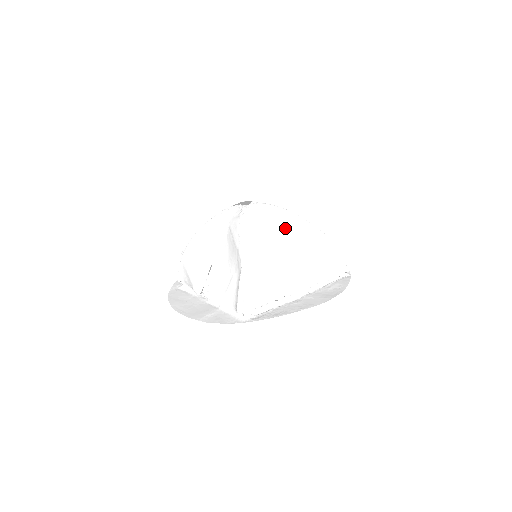
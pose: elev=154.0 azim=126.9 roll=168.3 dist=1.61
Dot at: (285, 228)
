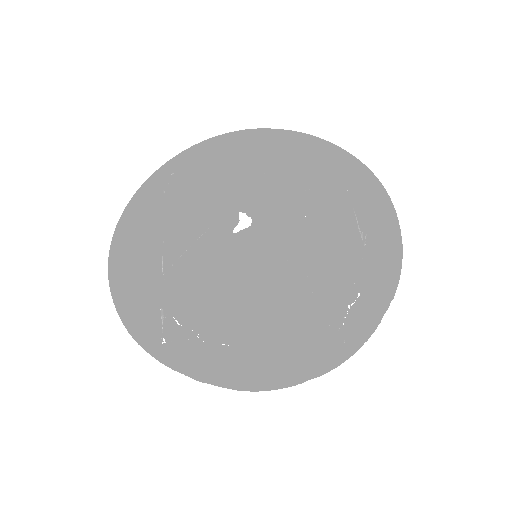
Dot at: (275, 190)
